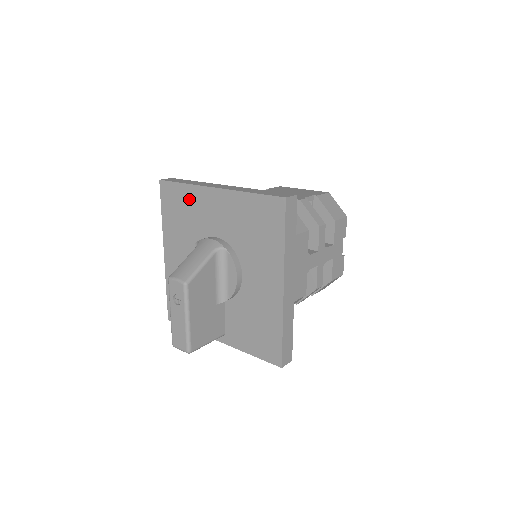
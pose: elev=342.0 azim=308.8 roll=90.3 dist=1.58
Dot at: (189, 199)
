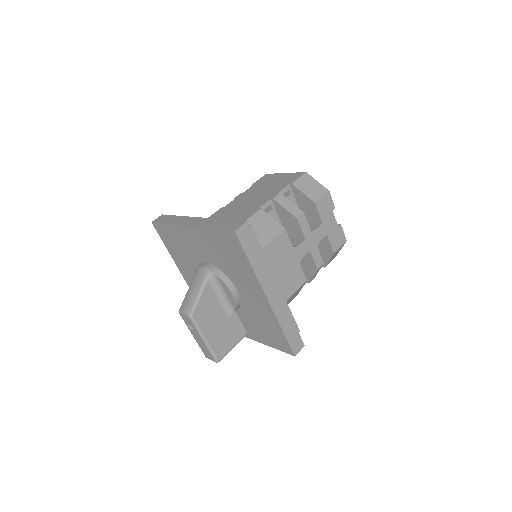
Dot at: (176, 236)
